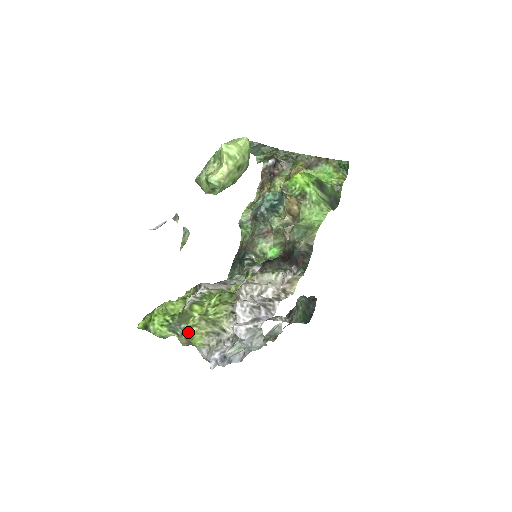
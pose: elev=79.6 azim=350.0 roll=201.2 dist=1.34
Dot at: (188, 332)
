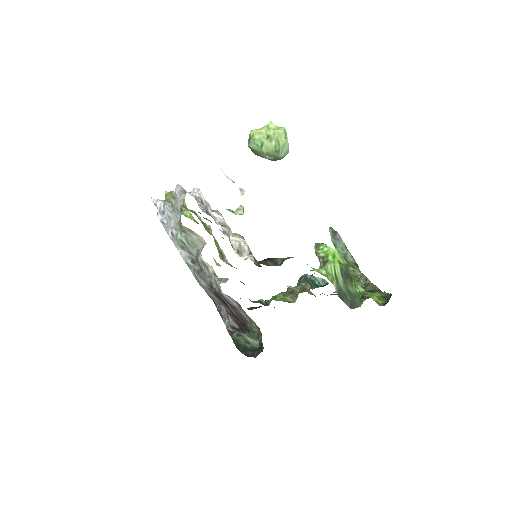
Dot at: (171, 191)
